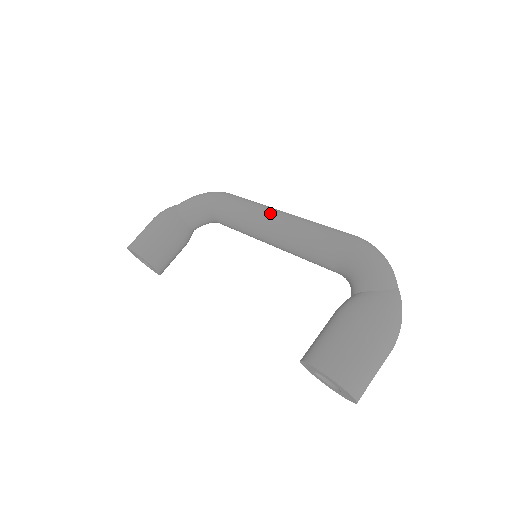
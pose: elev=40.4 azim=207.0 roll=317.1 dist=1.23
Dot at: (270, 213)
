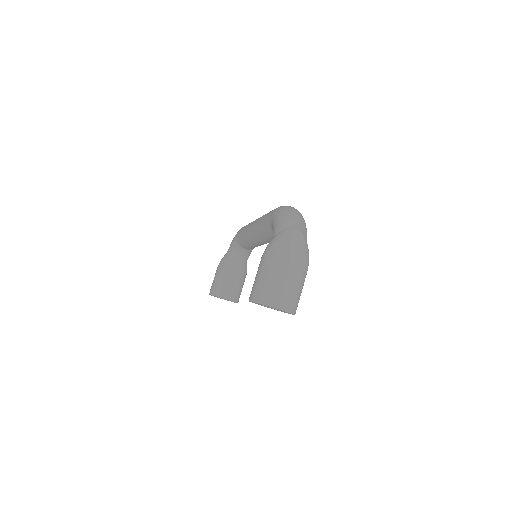
Dot at: occluded
